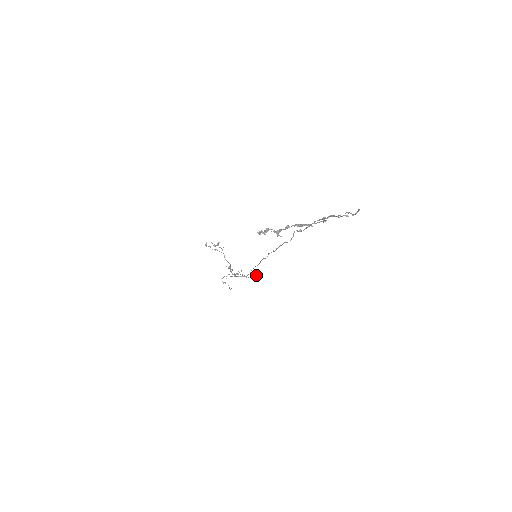
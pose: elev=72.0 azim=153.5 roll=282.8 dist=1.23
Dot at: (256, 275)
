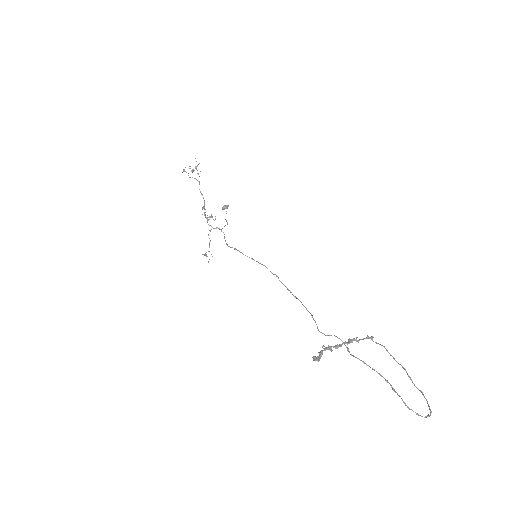
Dot at: (223, 207)
